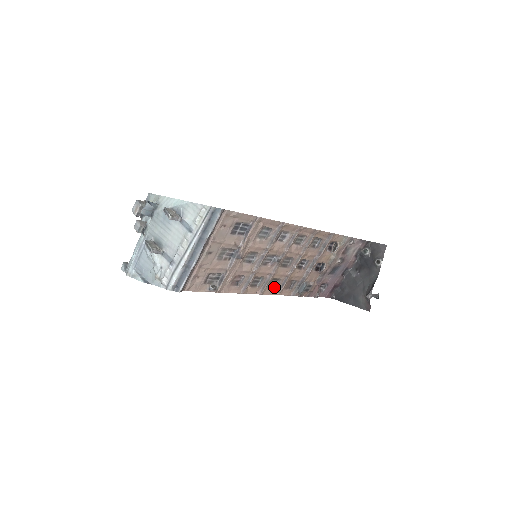
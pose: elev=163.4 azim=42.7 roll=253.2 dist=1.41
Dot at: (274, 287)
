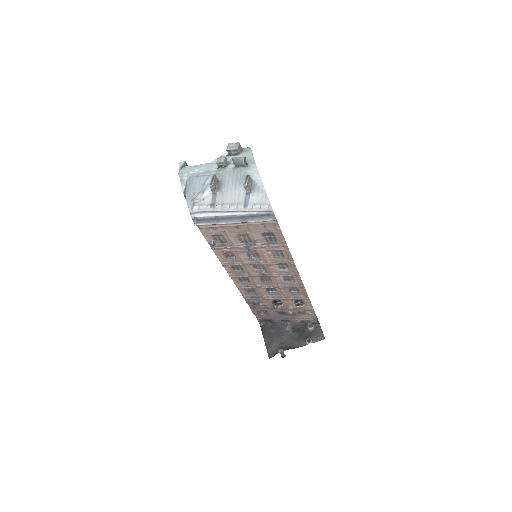
Dot at: (241, 281)
